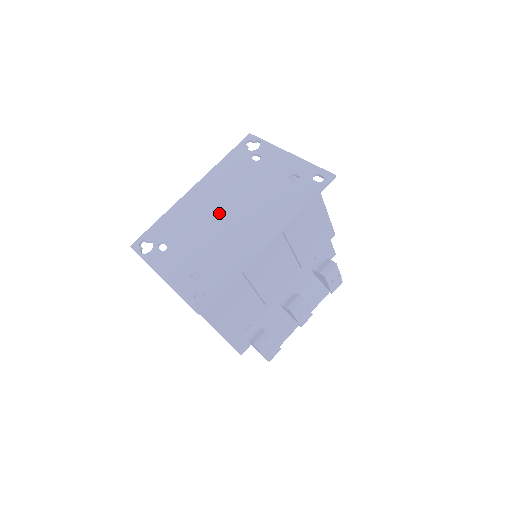
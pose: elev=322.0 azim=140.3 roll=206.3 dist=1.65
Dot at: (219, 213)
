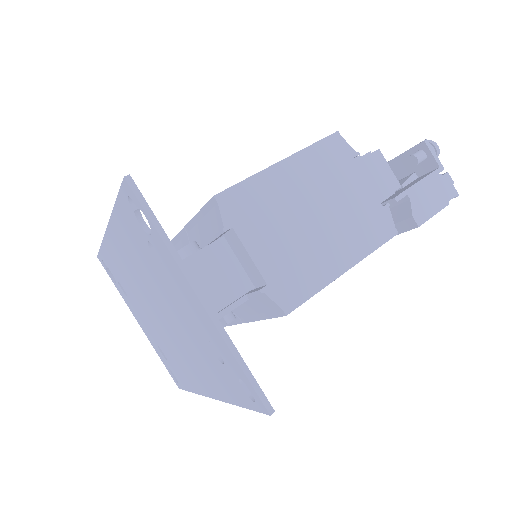
Dot at: (151, 306)
